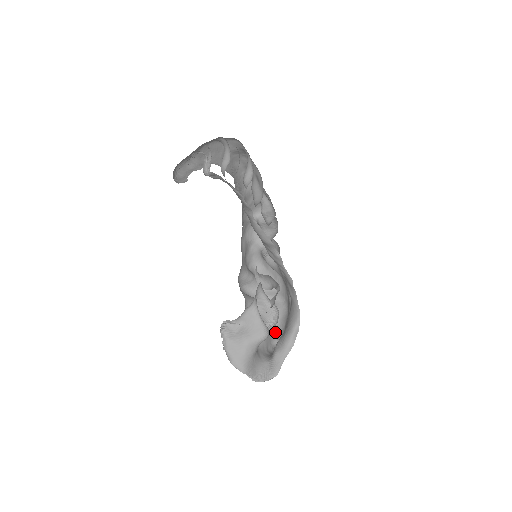
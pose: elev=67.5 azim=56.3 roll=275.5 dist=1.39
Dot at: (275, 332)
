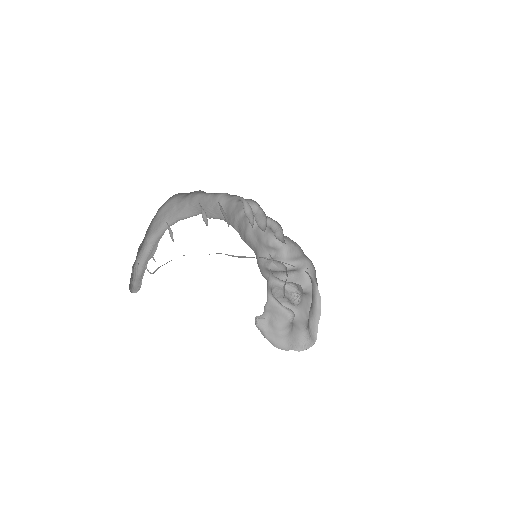
Dot at: occluded
